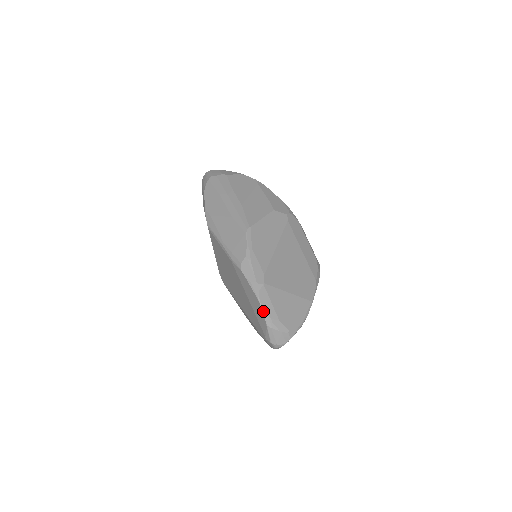
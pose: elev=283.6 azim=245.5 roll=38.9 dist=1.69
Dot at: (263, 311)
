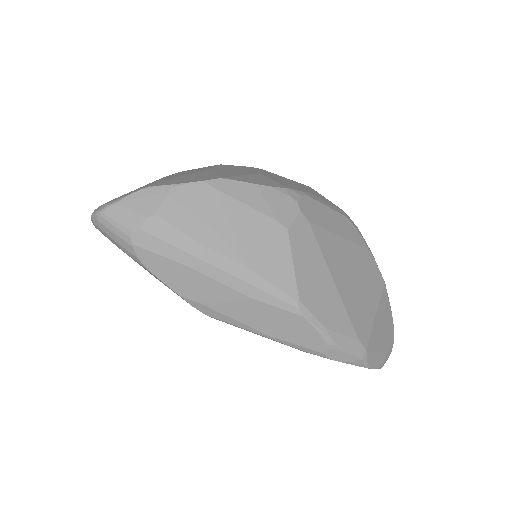
Dot at: occluded
